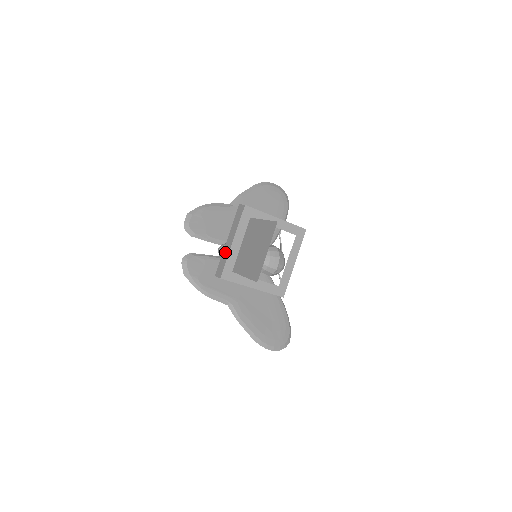
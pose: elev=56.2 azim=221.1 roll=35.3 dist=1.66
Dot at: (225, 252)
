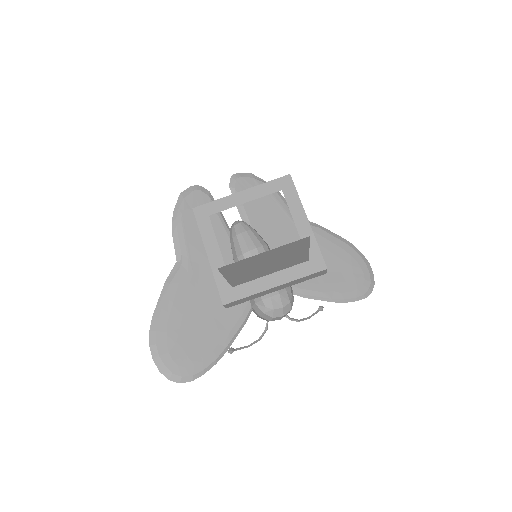
Dot at: occluded
